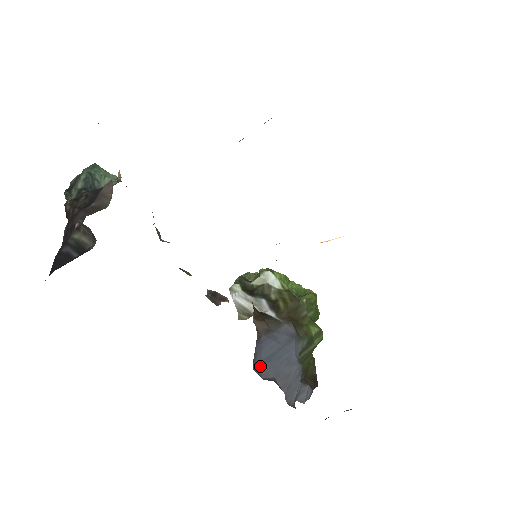
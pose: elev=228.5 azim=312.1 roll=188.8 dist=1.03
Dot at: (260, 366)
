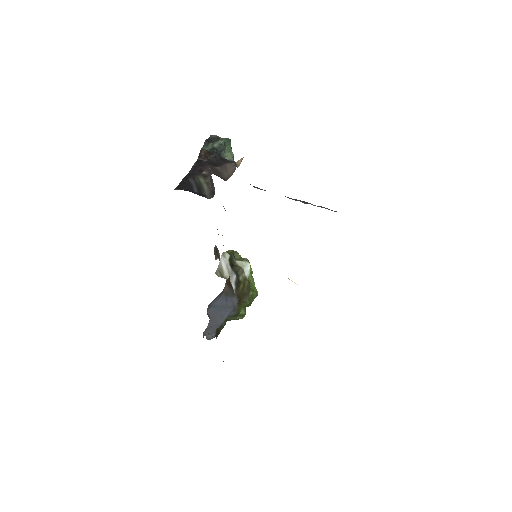
Dot at: (211, 306)
